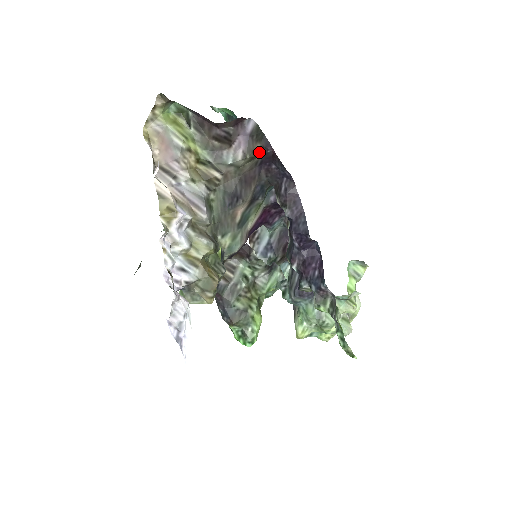
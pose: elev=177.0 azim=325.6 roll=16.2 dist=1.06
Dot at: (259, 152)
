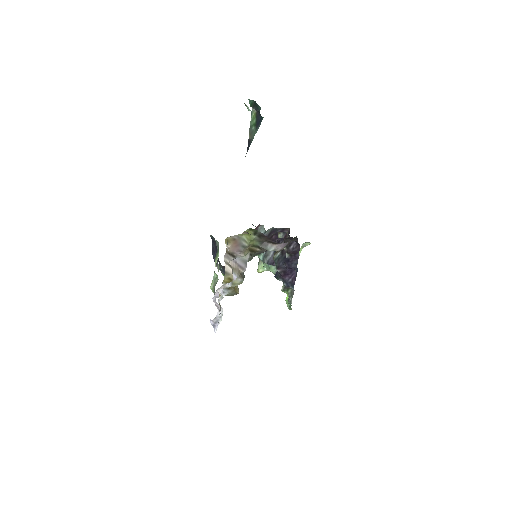
Dot at: occluded
